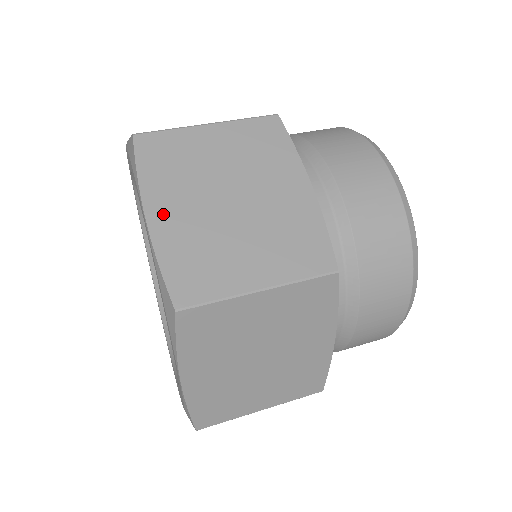
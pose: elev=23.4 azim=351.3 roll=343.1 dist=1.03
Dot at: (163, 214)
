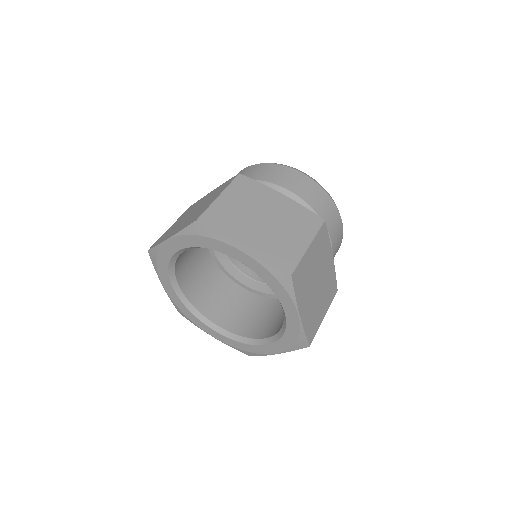
Dot at: (246, 244)
